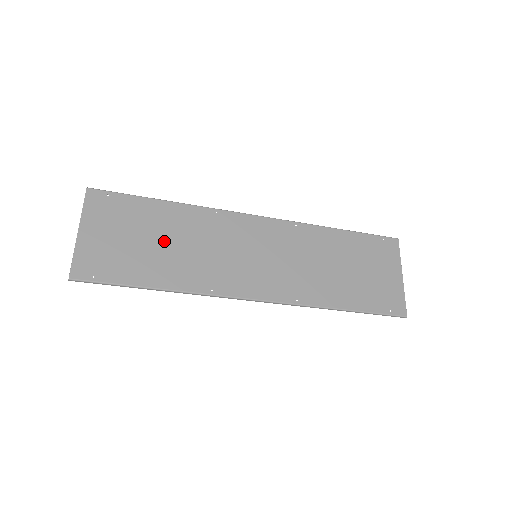
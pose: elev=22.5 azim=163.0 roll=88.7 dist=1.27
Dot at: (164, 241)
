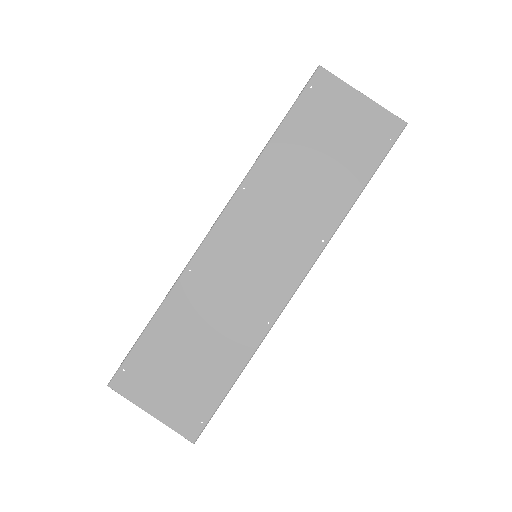
Dot at: (196, 341)
